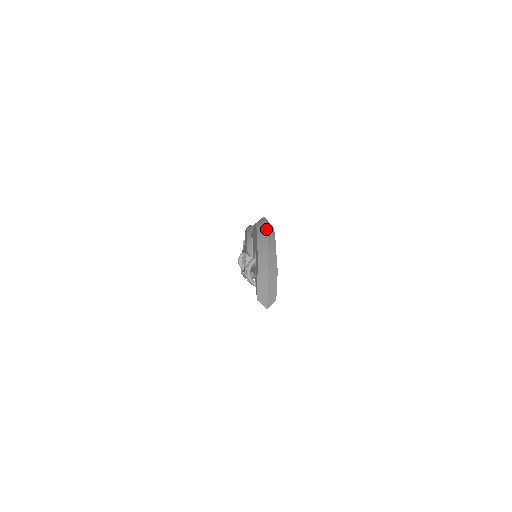
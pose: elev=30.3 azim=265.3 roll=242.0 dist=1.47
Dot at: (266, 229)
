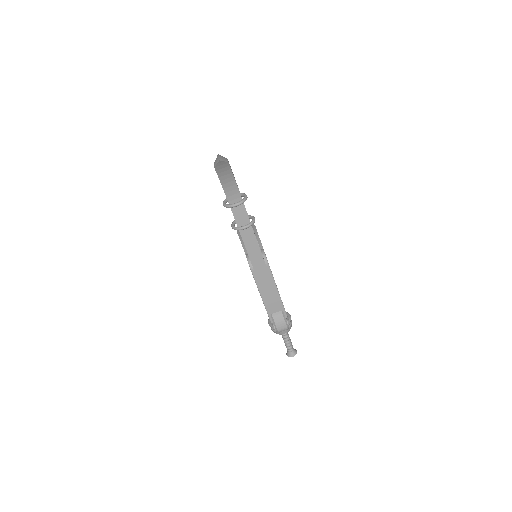
Dot at: occluded
